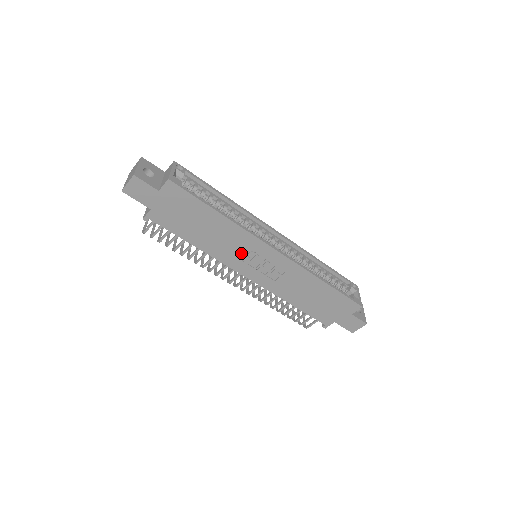
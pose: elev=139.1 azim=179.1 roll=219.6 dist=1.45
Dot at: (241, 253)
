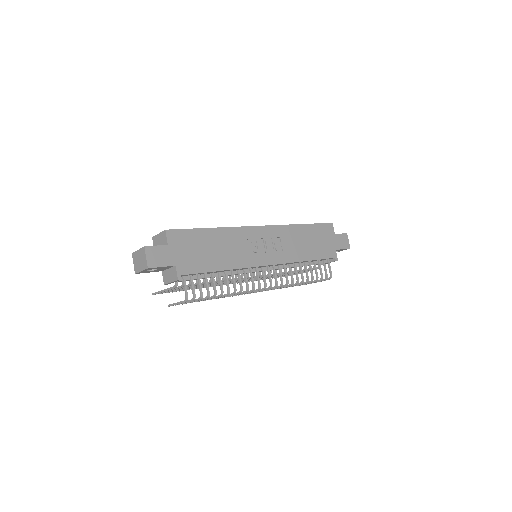
Dot at: (248, 249)
